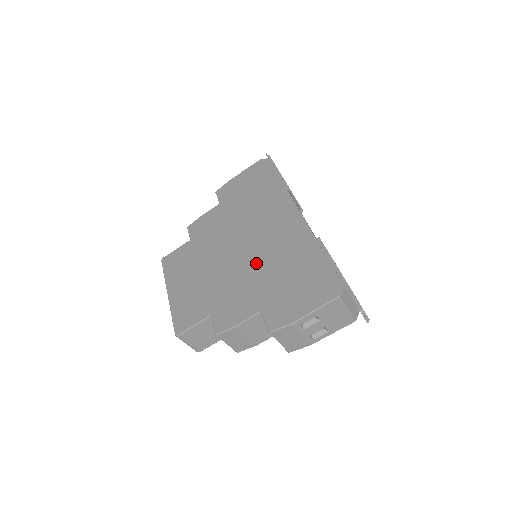
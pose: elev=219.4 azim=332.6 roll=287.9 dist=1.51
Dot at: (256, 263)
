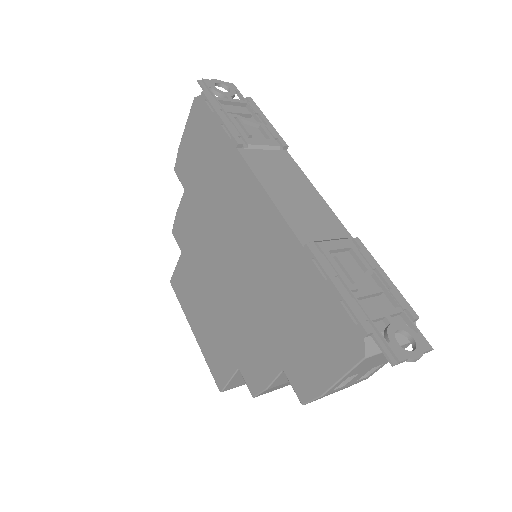
Dot at: (252, 291)
